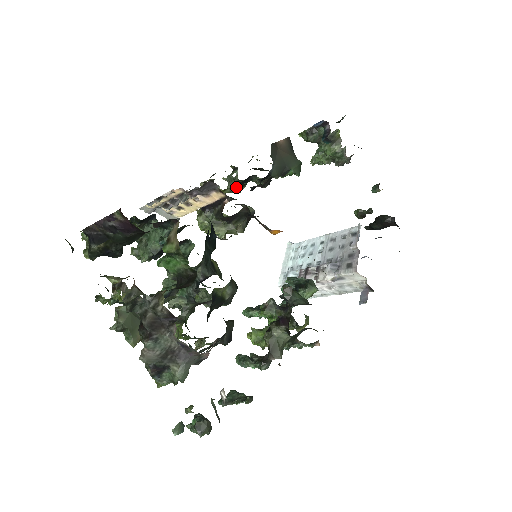
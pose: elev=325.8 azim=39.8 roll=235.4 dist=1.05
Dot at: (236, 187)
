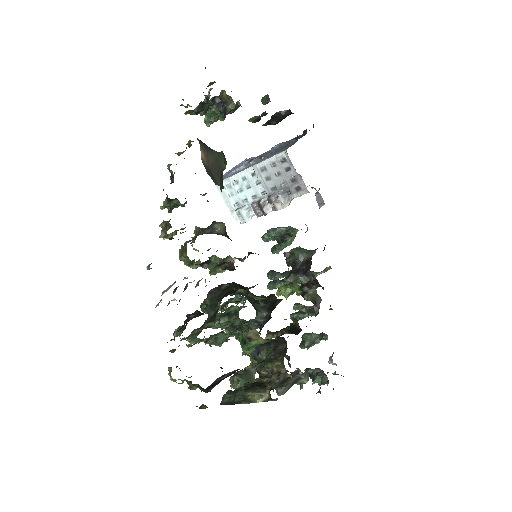
Dot at: occluded
